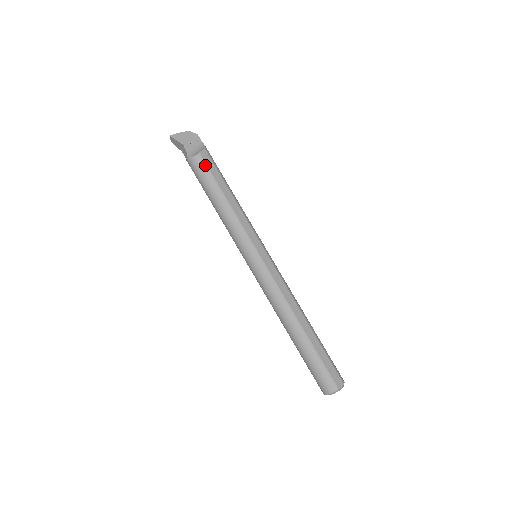
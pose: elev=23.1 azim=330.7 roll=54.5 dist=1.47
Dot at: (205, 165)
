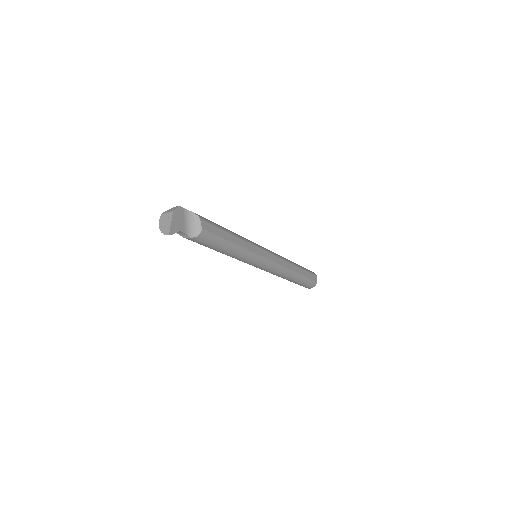
Dot at: (211, 234)
